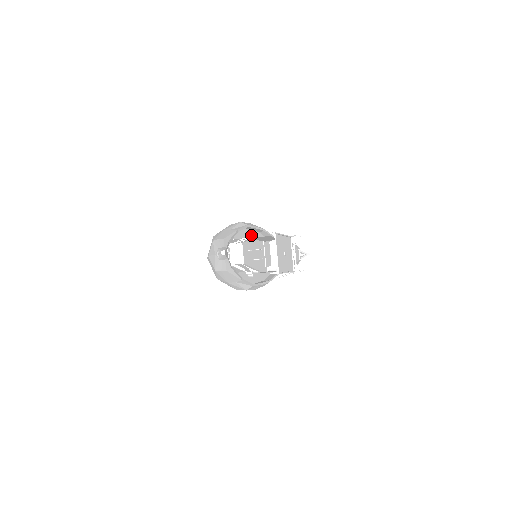
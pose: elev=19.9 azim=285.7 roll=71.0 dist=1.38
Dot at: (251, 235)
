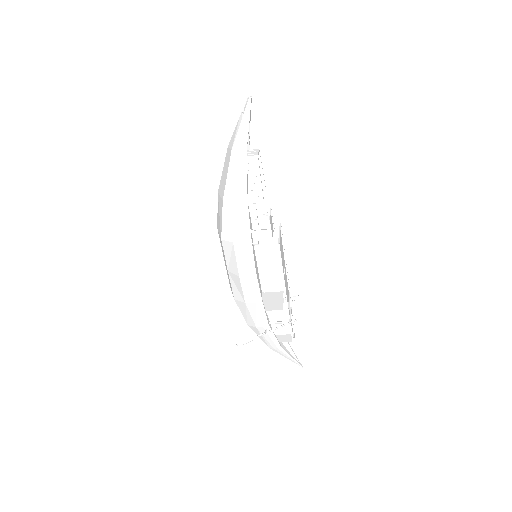
Dot at: (254, 247)
